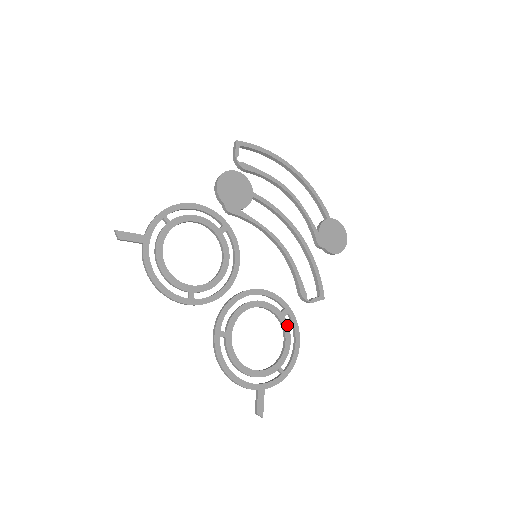
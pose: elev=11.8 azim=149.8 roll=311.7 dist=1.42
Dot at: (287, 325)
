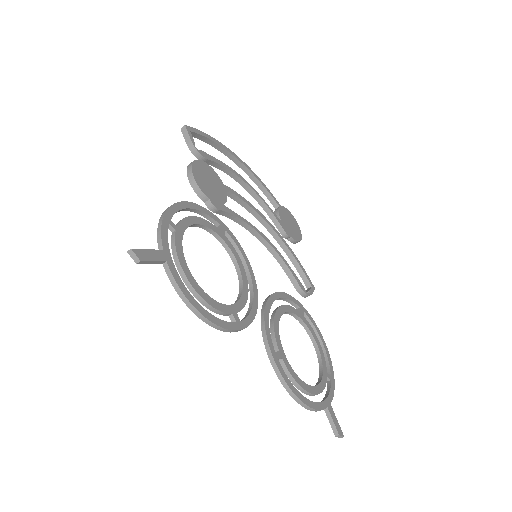
Dot at: (309, 325)
